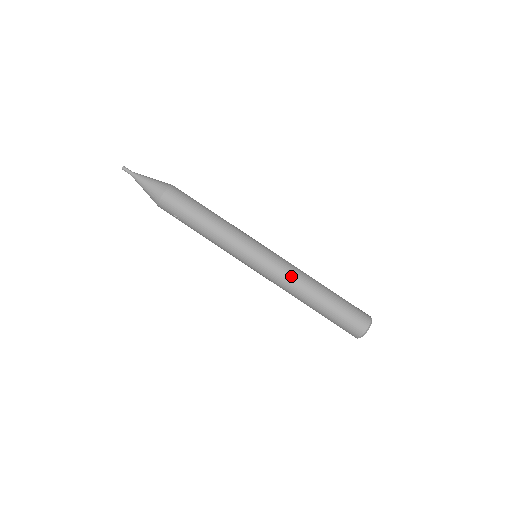
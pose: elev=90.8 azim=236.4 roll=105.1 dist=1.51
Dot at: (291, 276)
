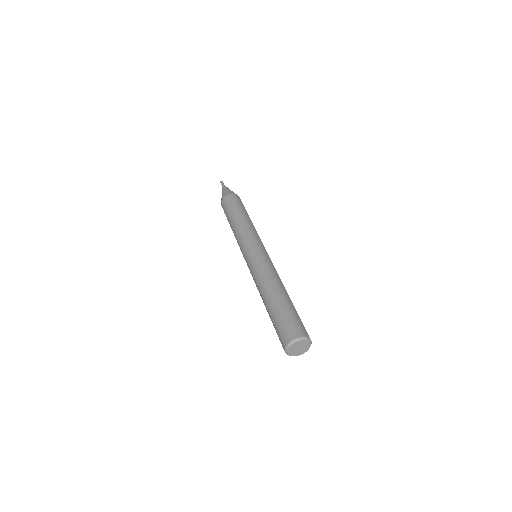
Dot at: (259, 275)
